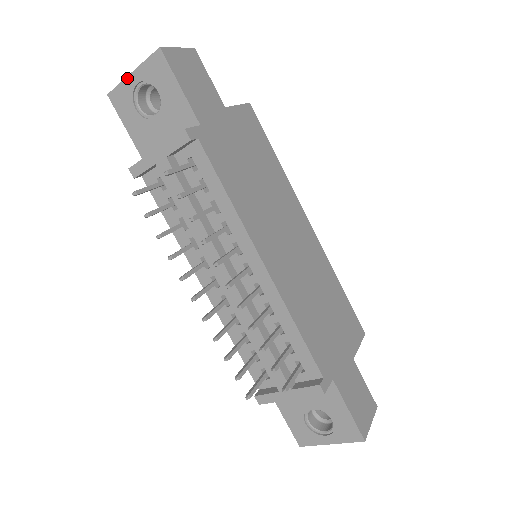
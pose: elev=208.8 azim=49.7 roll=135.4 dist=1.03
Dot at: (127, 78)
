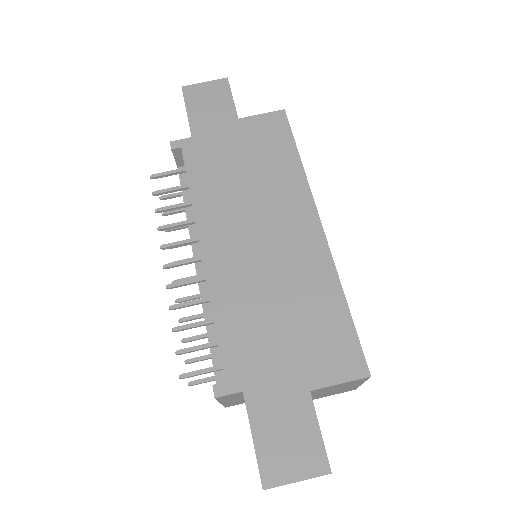
Dot at: occluded
